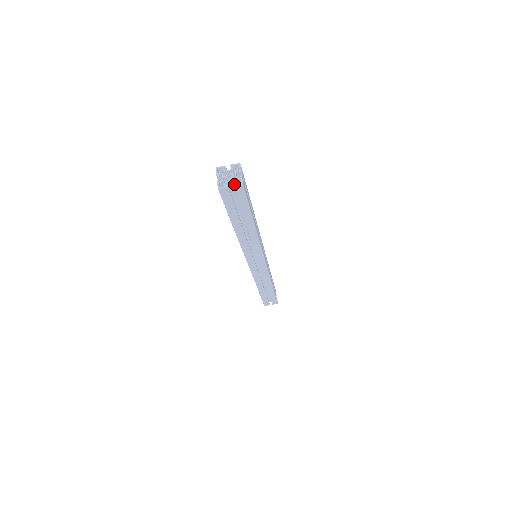
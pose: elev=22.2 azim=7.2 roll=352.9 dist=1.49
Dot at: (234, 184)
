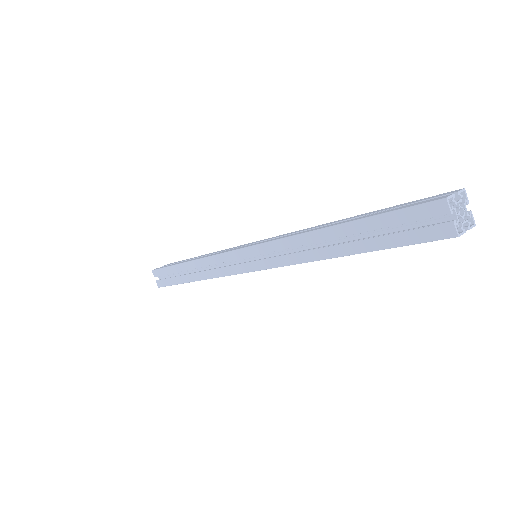
Dot at: (470, 226)
